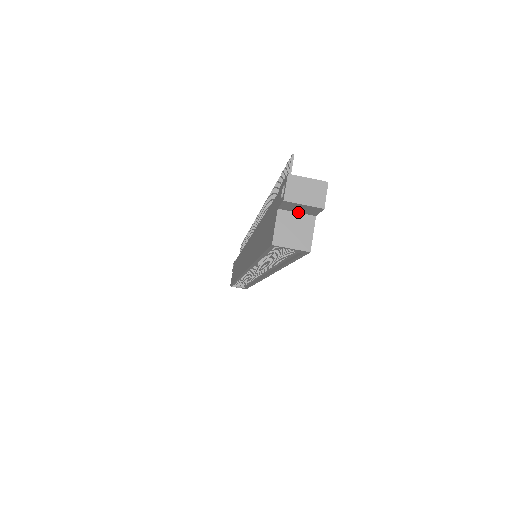
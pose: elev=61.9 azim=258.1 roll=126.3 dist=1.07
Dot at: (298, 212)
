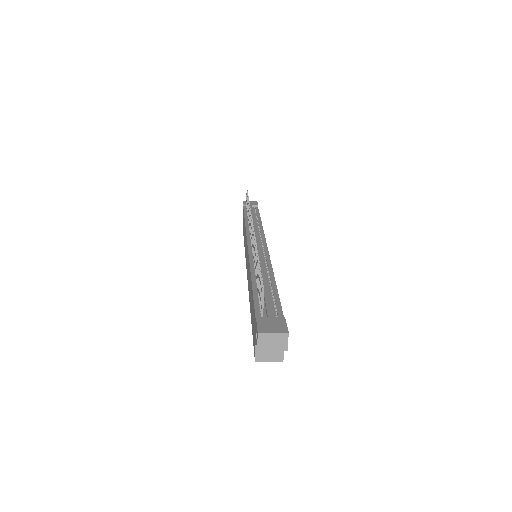
Dot at: occluded
